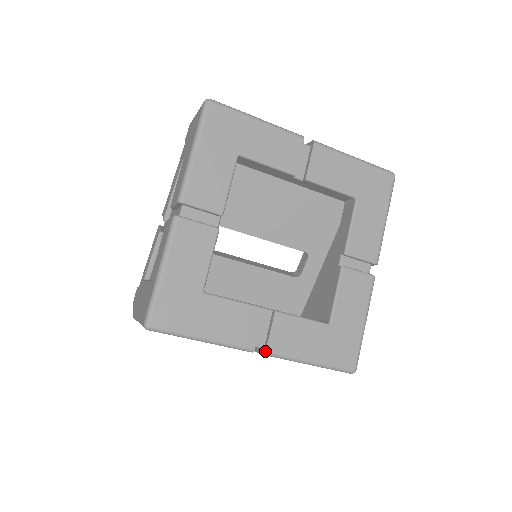
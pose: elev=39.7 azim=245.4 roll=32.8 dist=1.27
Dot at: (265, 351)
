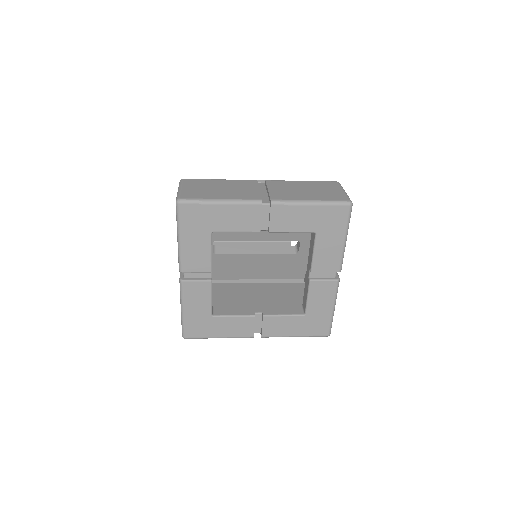
Dot at: (261, 337)
